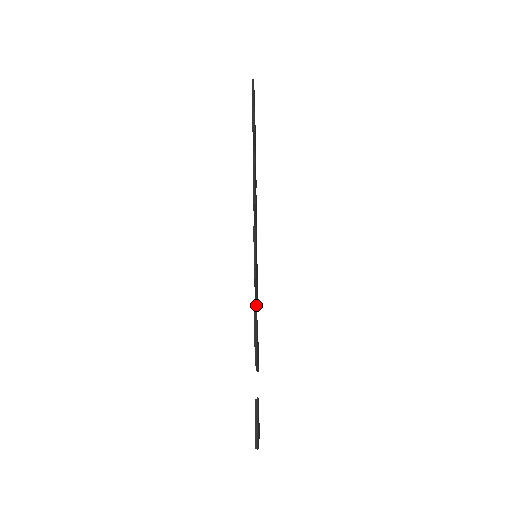
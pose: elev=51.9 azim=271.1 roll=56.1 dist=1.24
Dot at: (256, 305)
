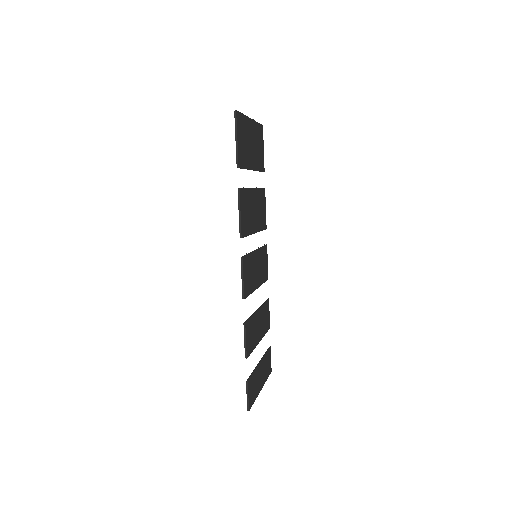
Dot at: (266, 279)
